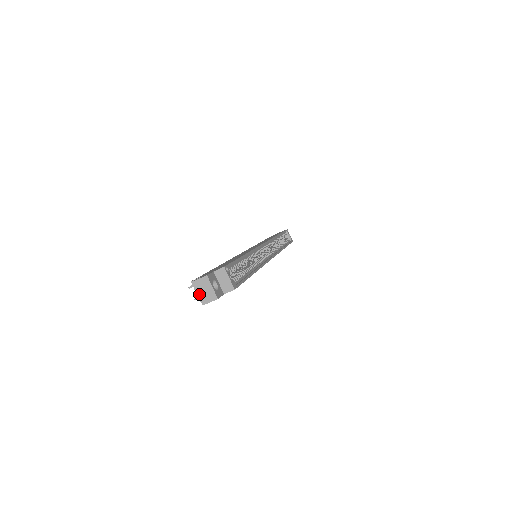
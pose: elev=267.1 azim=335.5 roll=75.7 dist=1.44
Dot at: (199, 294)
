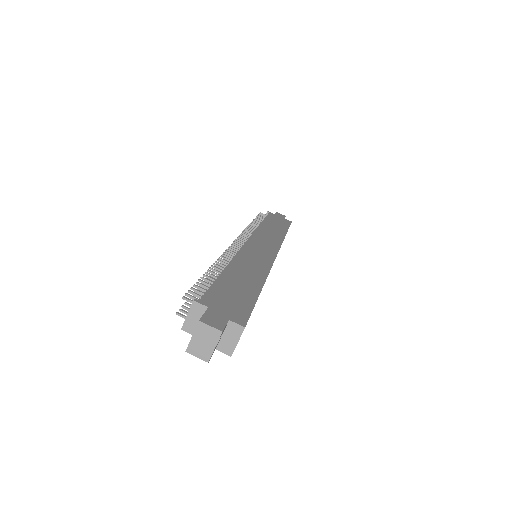
Dot at: (193, 338)
